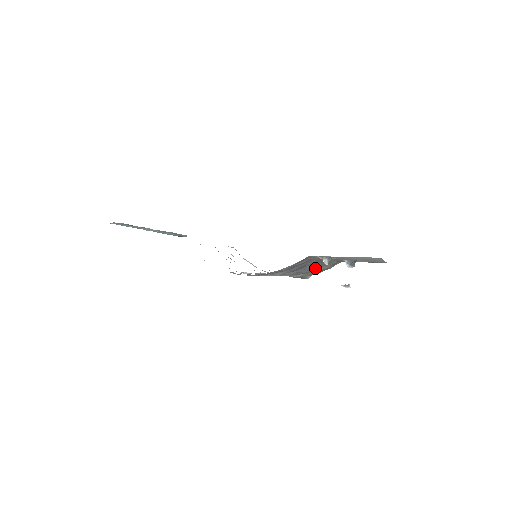
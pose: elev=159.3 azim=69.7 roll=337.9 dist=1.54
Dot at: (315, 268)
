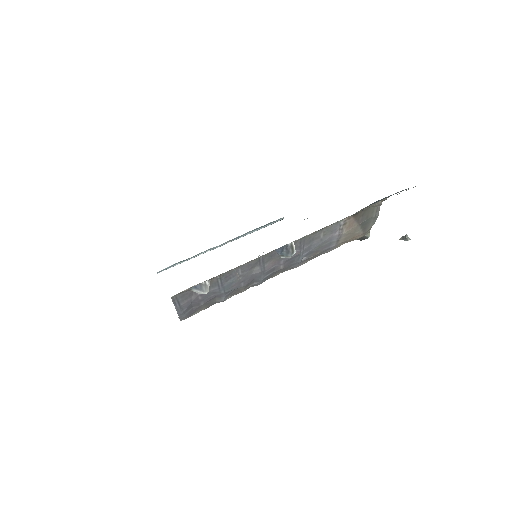
Dot at: (307, 249)
